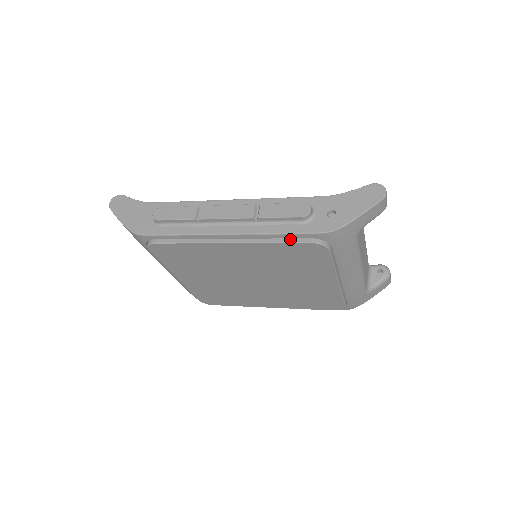
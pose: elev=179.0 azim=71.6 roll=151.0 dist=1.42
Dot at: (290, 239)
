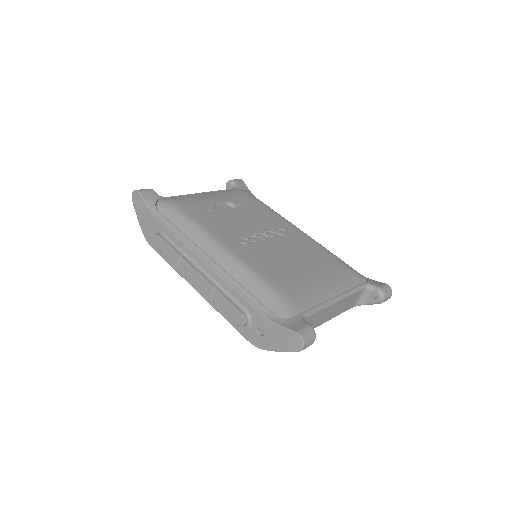
Dot at: occluded
